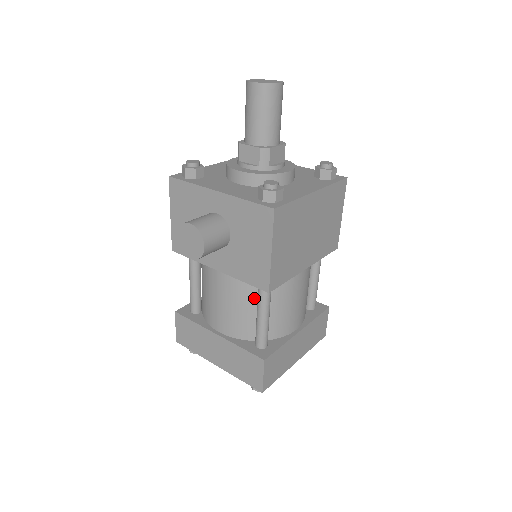
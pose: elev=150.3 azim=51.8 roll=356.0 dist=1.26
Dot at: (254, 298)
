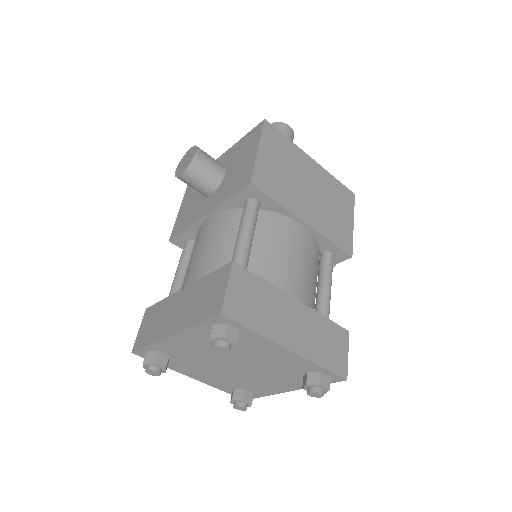
Dot at: (238, 230)
